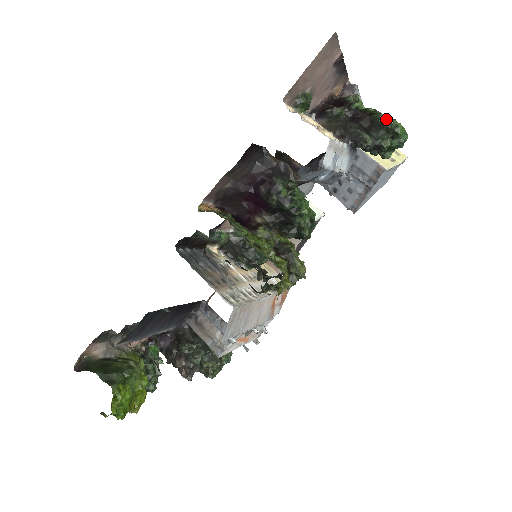
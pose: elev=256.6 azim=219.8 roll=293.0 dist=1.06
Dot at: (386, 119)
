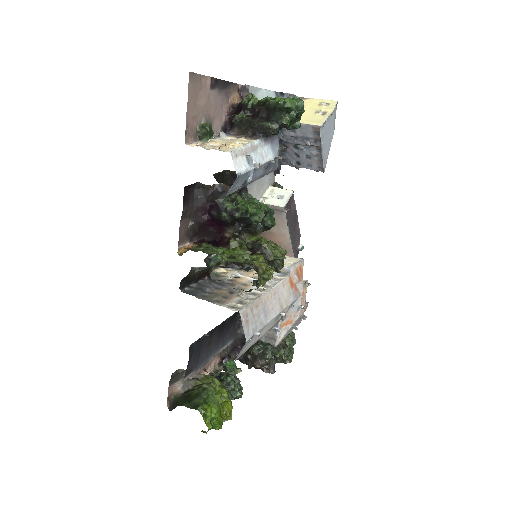
Dot at: (275, 102)
